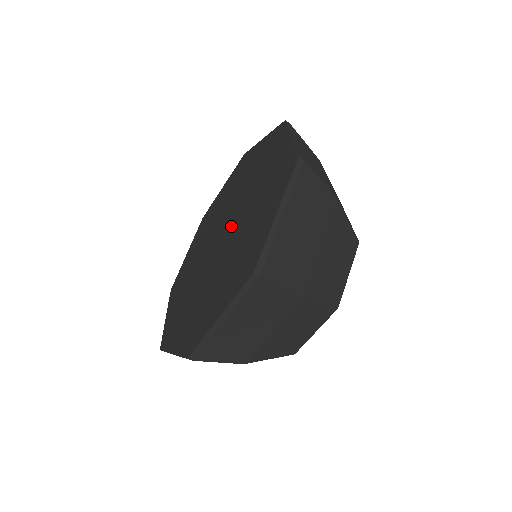
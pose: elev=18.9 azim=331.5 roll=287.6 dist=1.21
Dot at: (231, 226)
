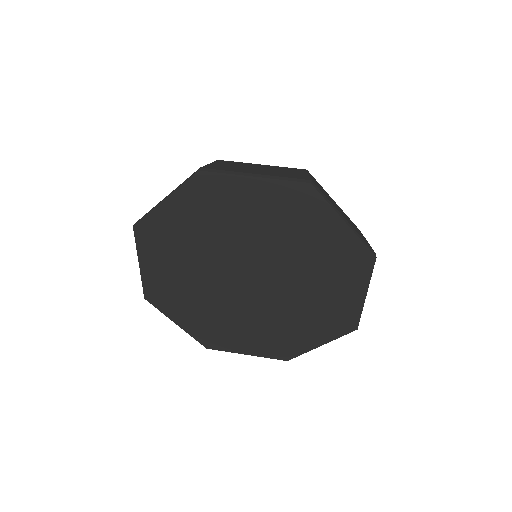
Dot at: (268, 276)
